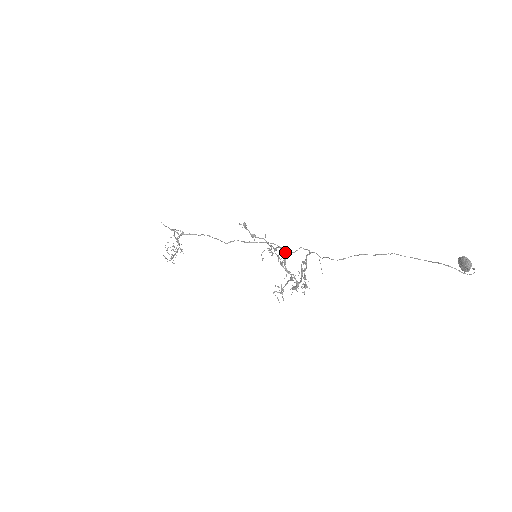
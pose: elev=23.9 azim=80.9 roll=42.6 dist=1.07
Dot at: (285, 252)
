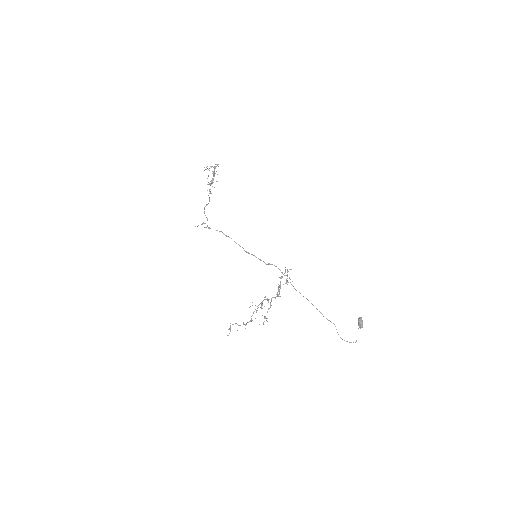
Dot at: (260, 307)
